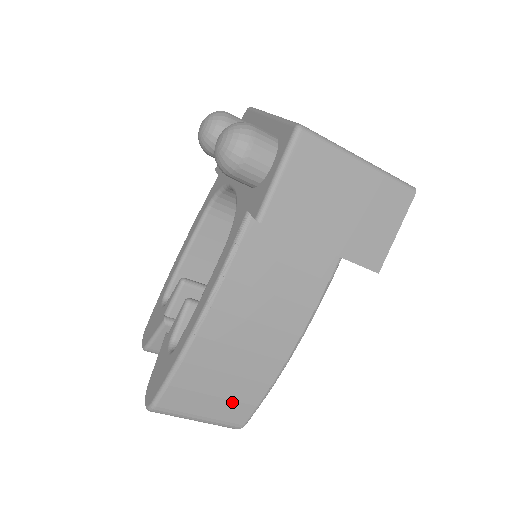
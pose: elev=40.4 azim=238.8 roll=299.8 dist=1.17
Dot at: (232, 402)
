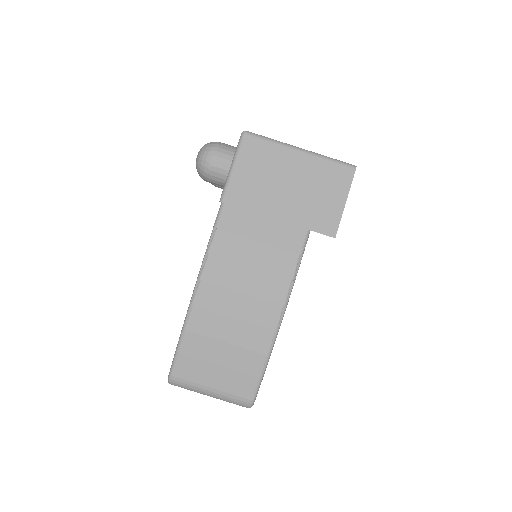
Dot at: (235, 373)
